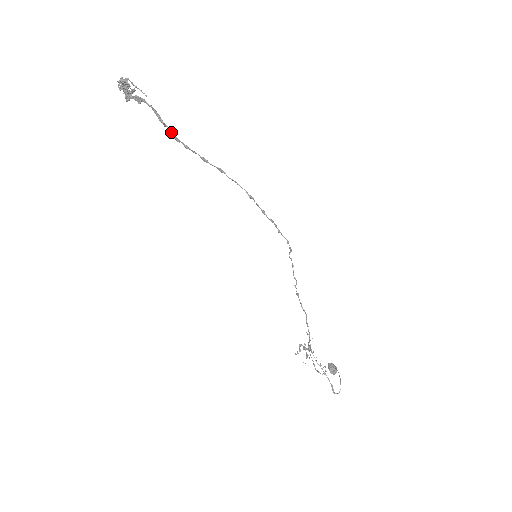
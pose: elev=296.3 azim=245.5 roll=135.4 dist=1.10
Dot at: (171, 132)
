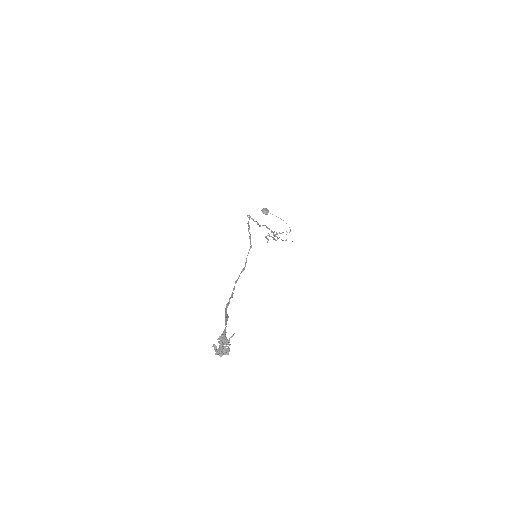
Dot at: occluded
